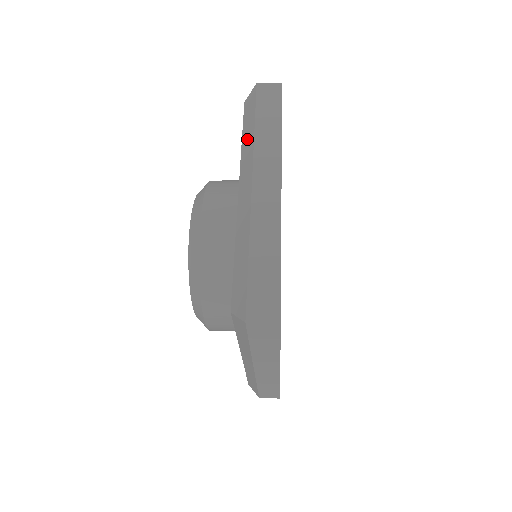
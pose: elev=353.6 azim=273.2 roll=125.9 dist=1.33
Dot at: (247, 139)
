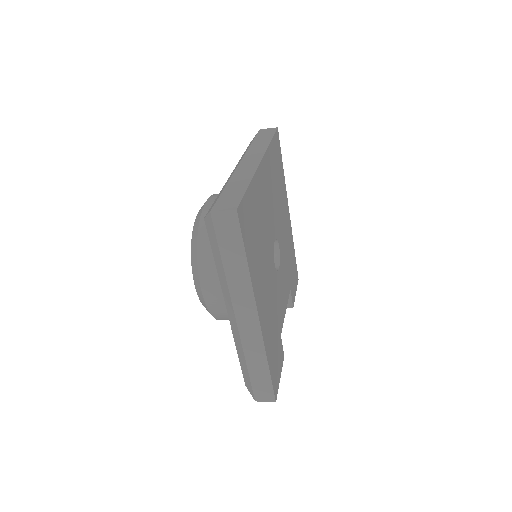
Dot at: (245, 151)
